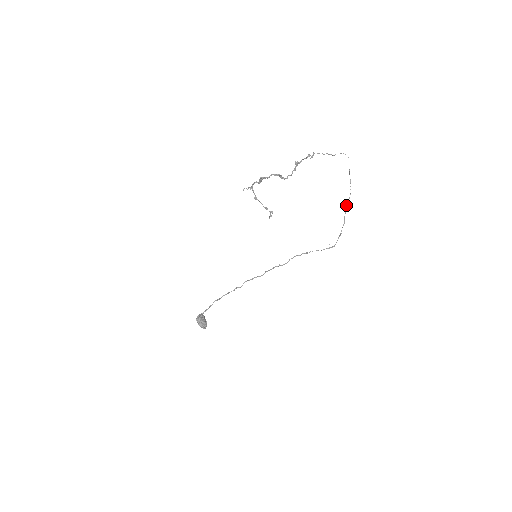
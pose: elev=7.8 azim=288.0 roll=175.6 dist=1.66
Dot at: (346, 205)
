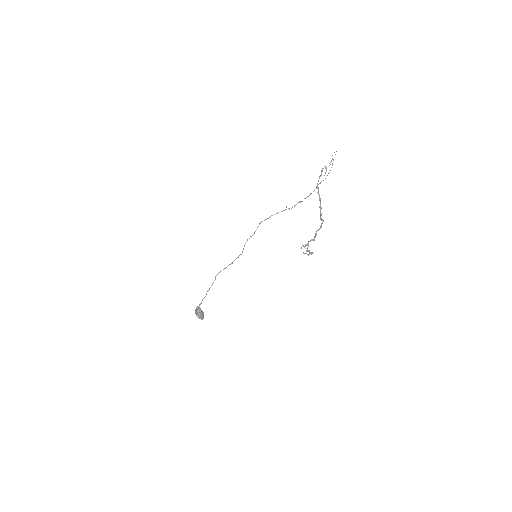
Dot at: occluded
